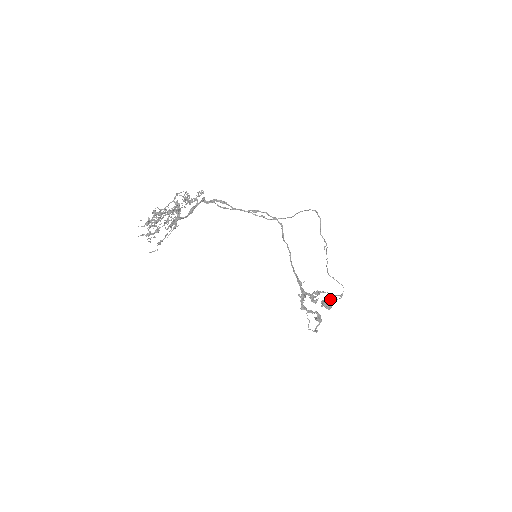
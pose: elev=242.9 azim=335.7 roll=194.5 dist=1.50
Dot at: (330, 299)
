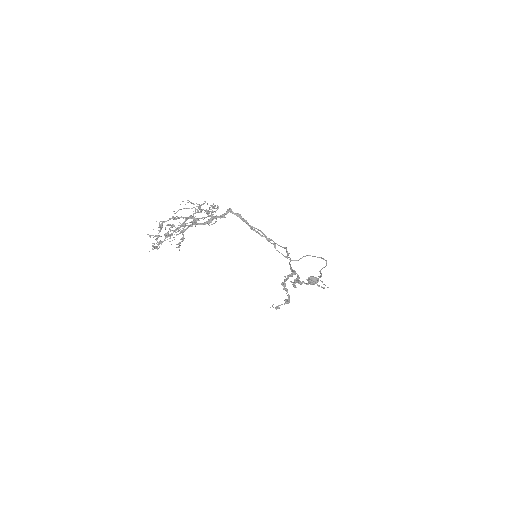
Dot at: (317, 279)
